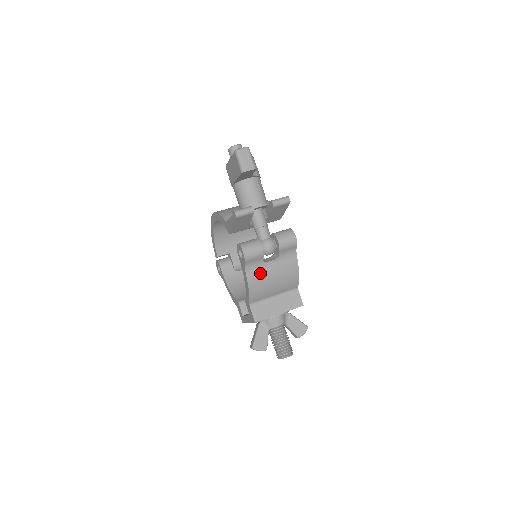
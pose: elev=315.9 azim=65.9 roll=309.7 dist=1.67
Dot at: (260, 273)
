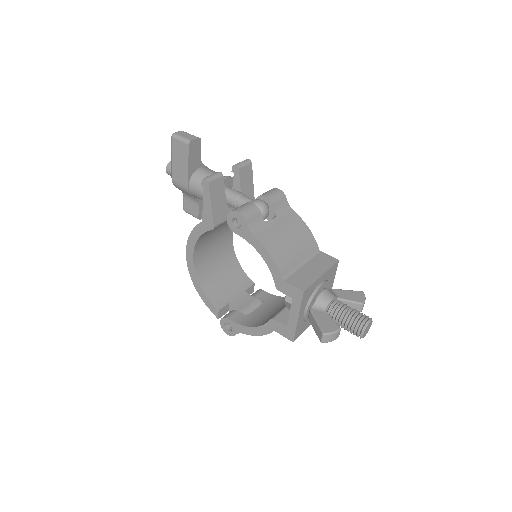
Dot at: (270, 234)
